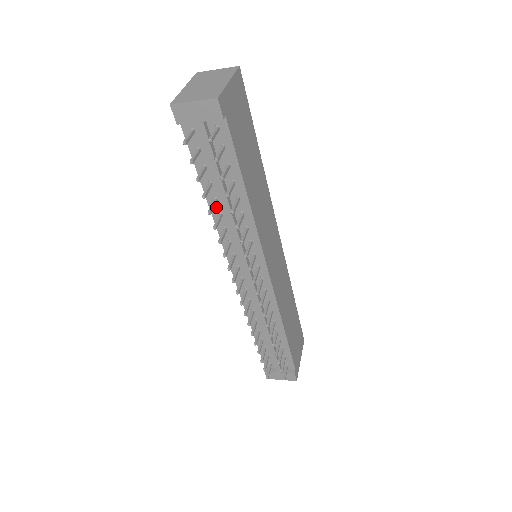
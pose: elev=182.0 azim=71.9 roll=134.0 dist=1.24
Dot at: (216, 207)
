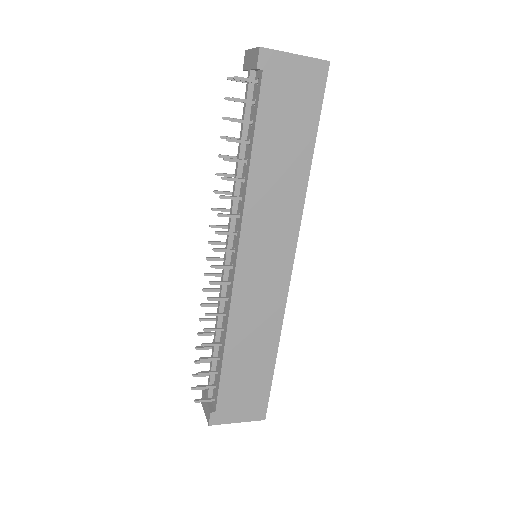
Dot at: occluded
